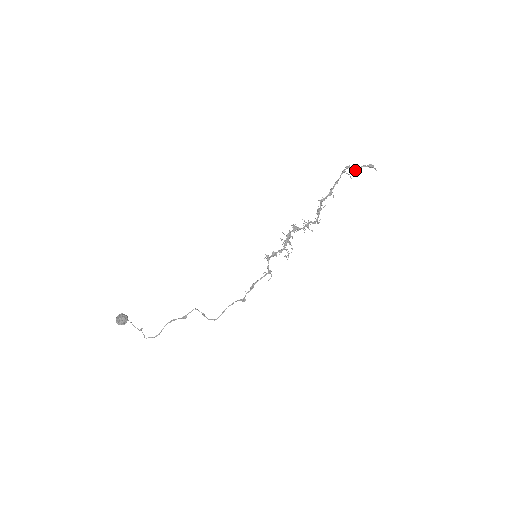
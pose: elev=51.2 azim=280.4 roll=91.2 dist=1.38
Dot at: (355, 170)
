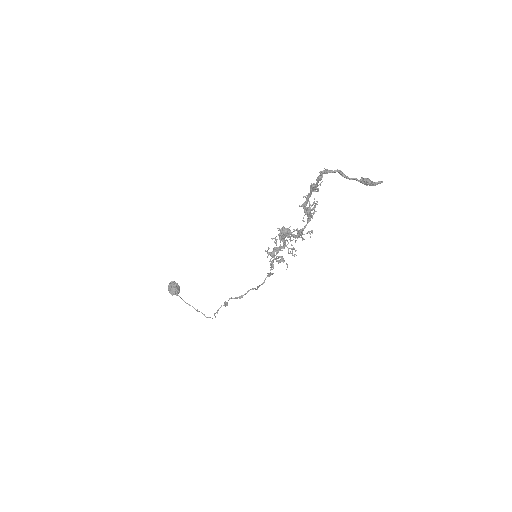
Dot at: occluded
